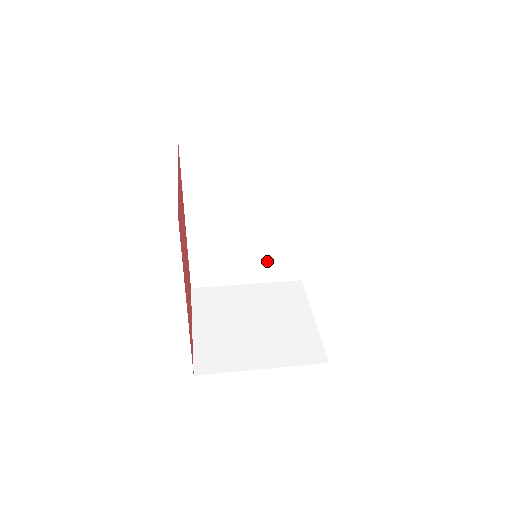
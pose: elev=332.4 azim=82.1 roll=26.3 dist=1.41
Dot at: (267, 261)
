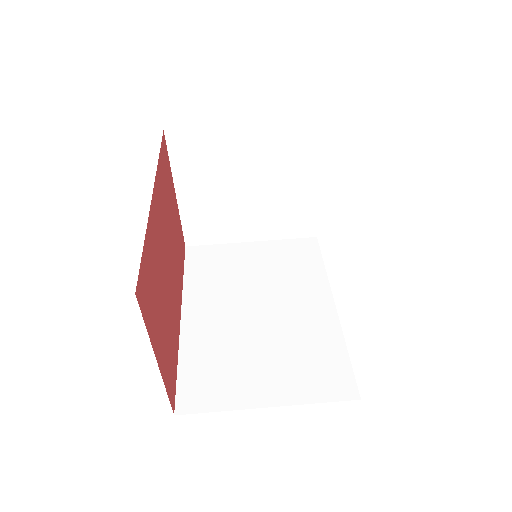
Dot at: occluded
